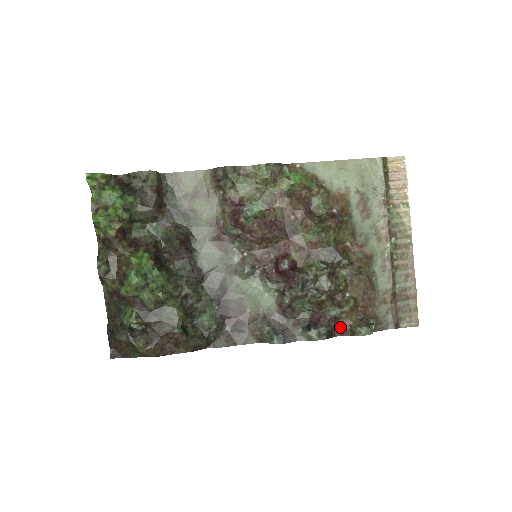
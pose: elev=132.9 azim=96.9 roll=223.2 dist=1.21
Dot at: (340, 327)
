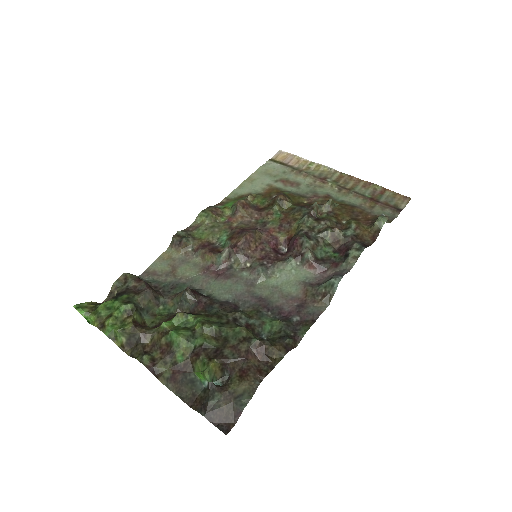
Dot at: (366, 239)
